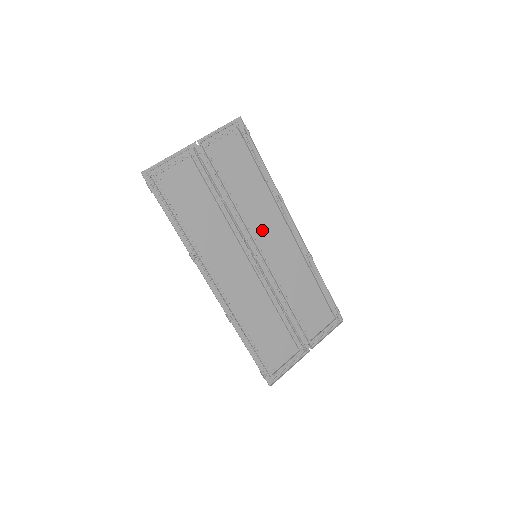
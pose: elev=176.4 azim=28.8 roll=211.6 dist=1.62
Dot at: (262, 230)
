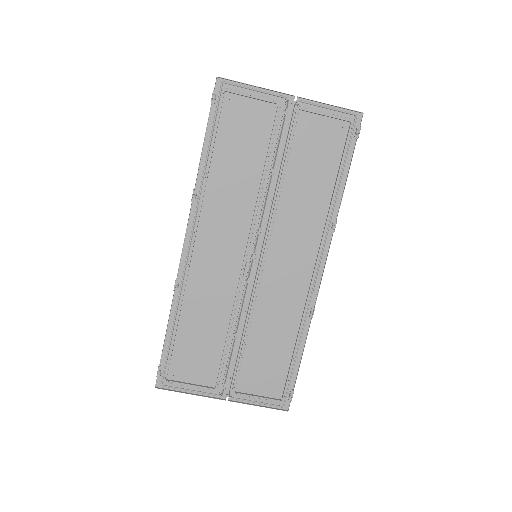
Dot at: (285, 239)
